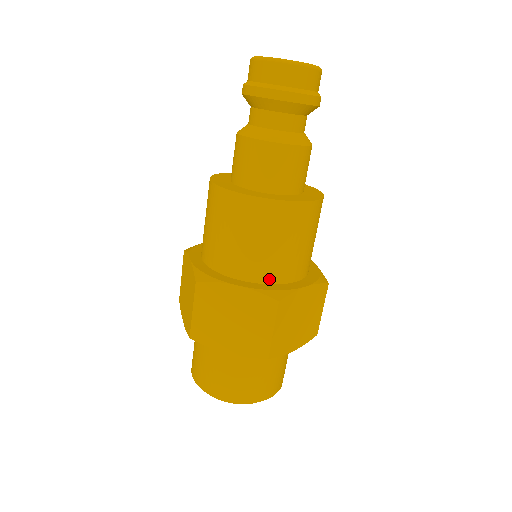
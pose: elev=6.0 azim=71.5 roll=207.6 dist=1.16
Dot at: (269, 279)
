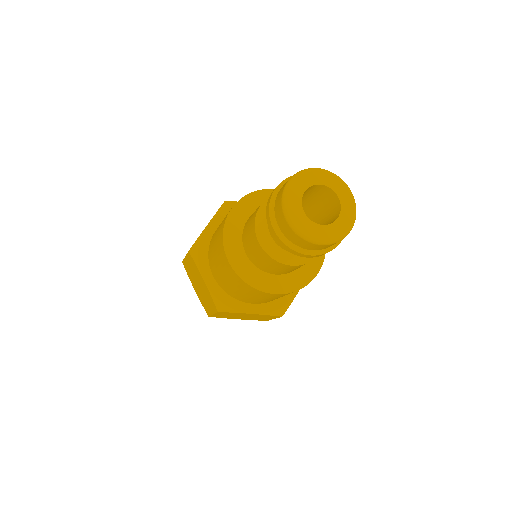
Dot at: (274, 300)
